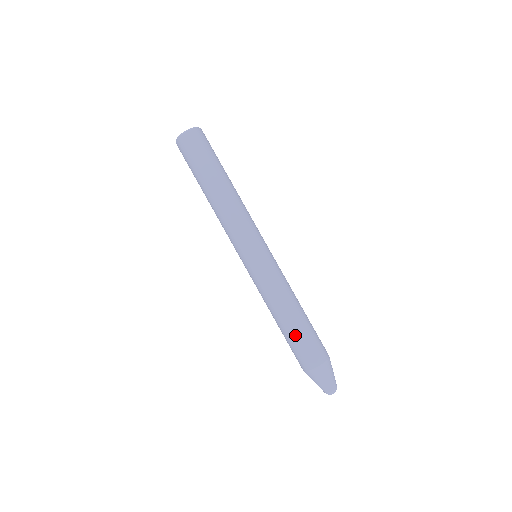
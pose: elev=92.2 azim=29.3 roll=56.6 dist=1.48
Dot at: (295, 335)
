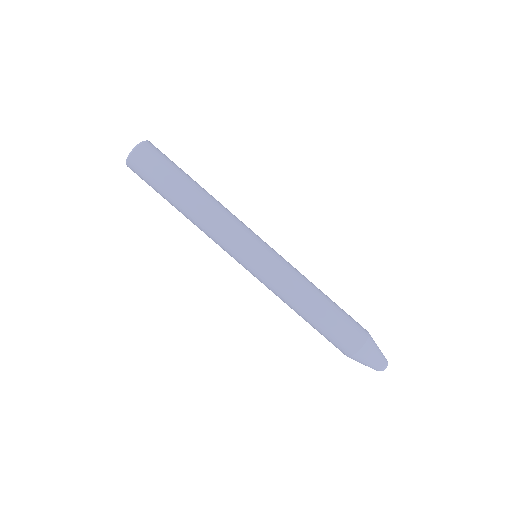
Dot at: (330, 321)
